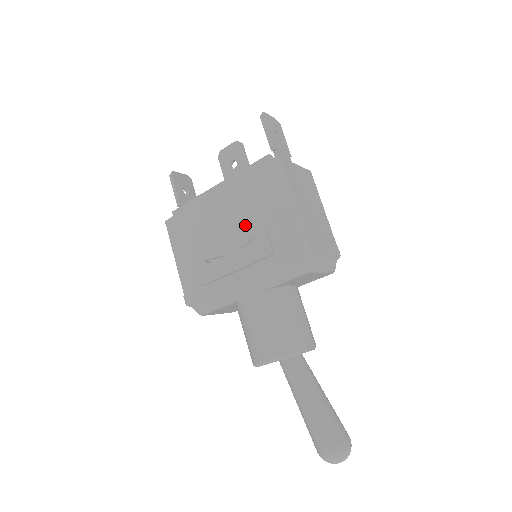
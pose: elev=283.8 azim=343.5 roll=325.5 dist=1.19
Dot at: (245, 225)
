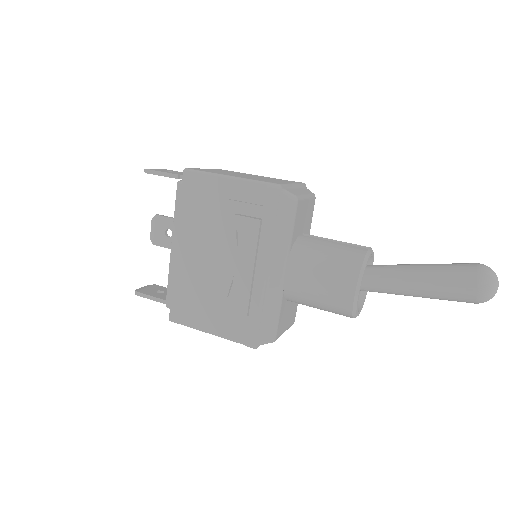
Dot at: (220, 236)
